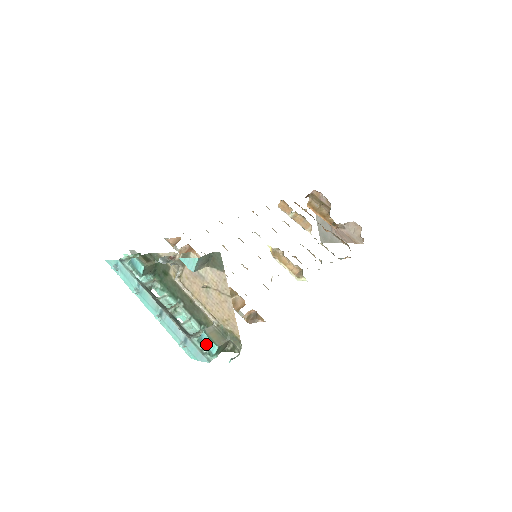
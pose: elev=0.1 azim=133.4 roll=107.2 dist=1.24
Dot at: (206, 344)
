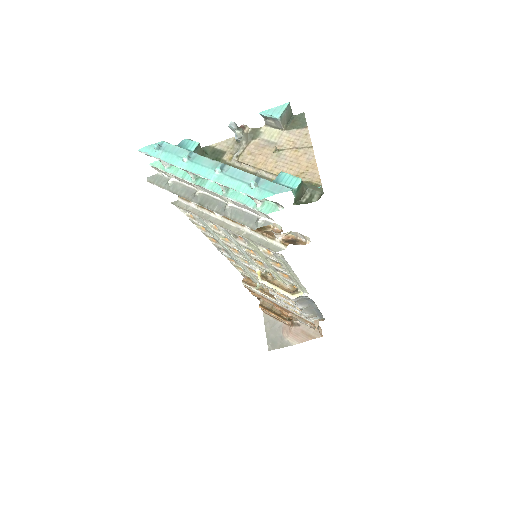
Dot at: (284, 183)
